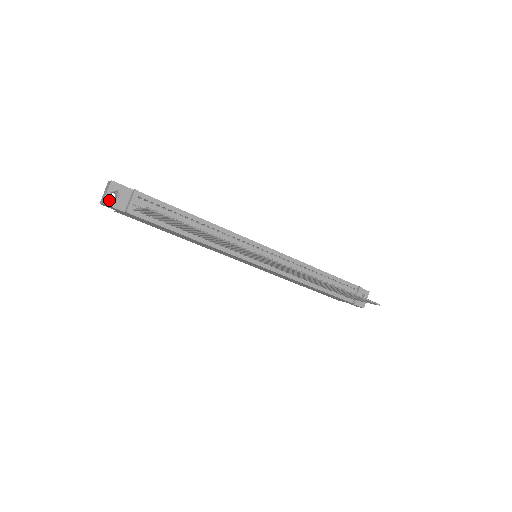
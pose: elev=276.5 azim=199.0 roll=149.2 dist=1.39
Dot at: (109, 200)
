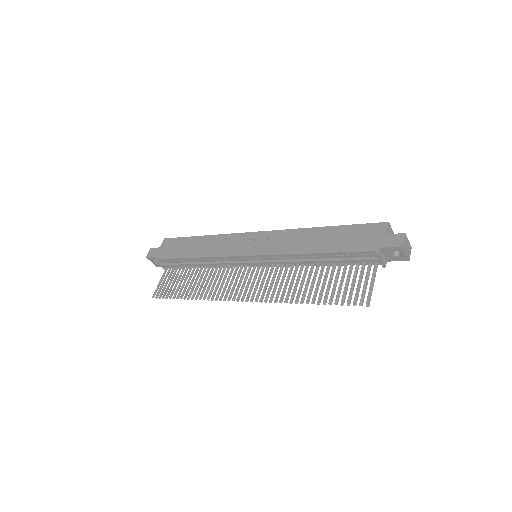
Dot at: (157, 264)
